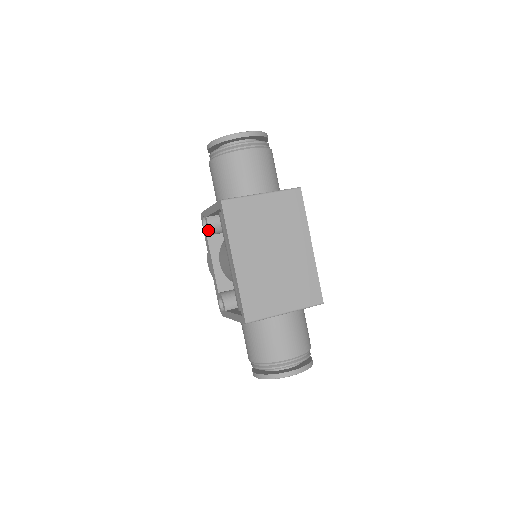
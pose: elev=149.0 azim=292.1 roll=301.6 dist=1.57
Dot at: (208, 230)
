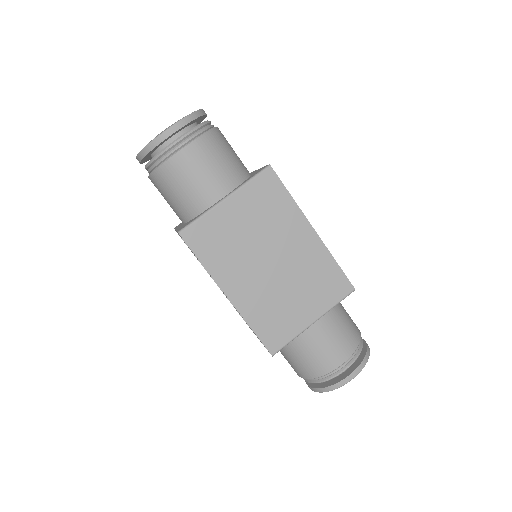
Dot at: occluded
